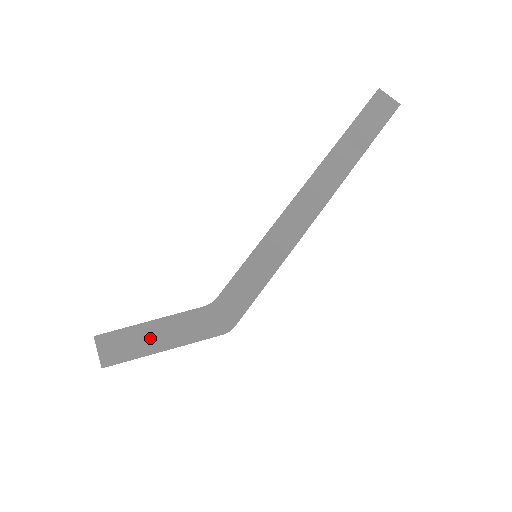
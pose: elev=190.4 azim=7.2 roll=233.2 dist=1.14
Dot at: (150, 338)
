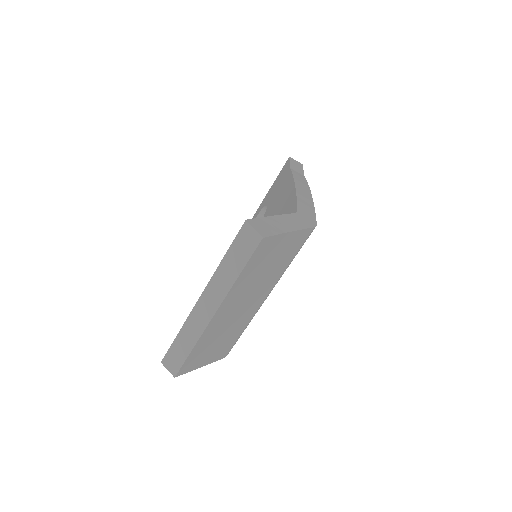
Dot at: (279, 224)
